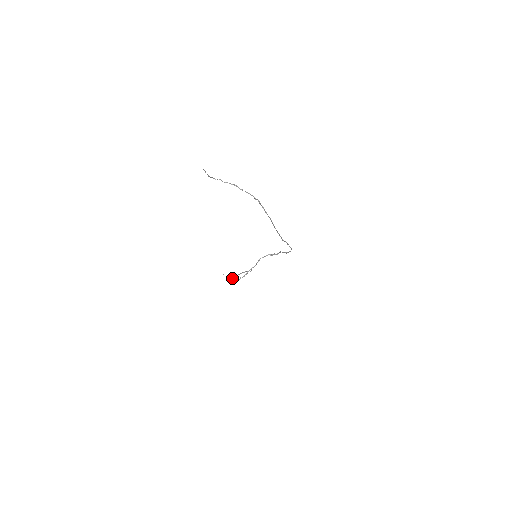
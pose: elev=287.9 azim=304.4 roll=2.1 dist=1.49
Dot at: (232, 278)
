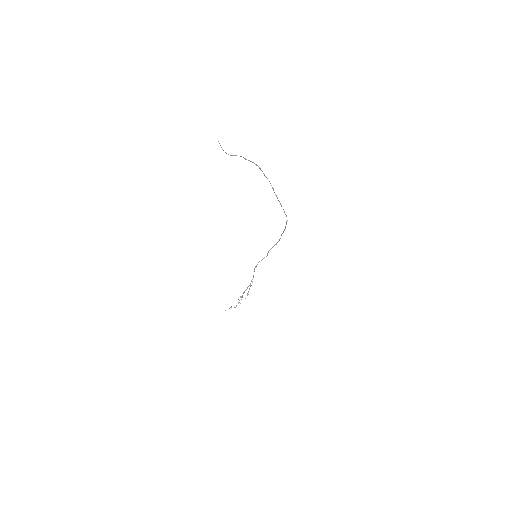
Dot at: (238, 302)
